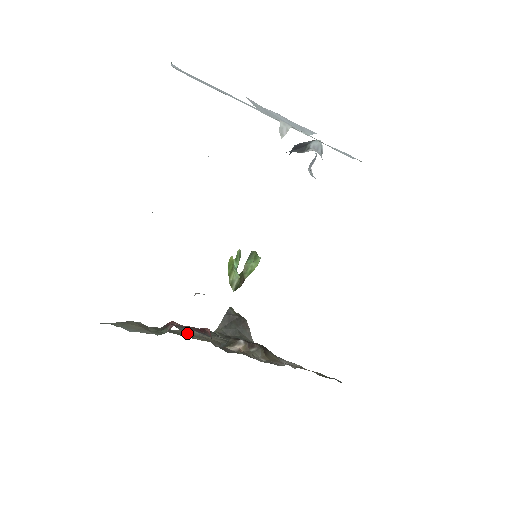
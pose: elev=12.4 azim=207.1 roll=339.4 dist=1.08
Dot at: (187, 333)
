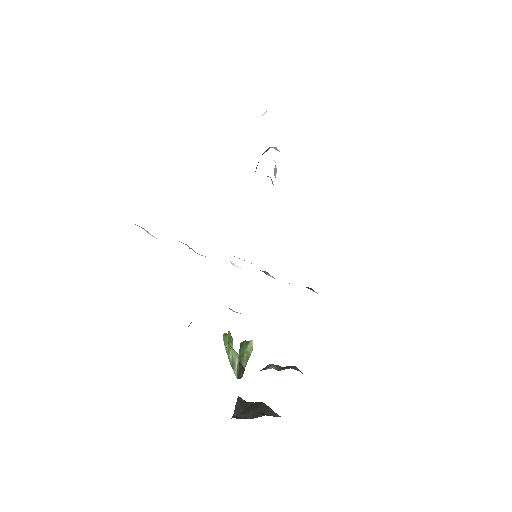
Dot at: occluded
